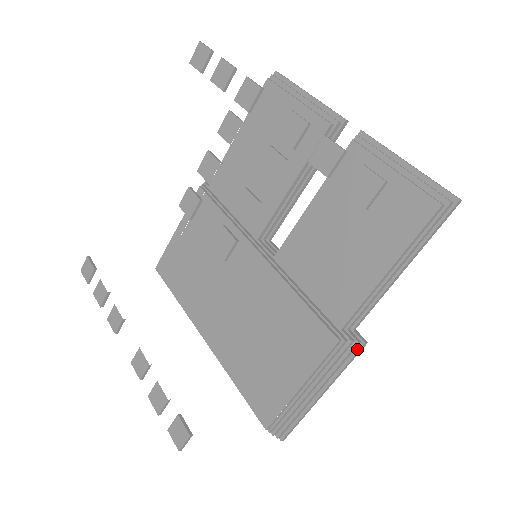
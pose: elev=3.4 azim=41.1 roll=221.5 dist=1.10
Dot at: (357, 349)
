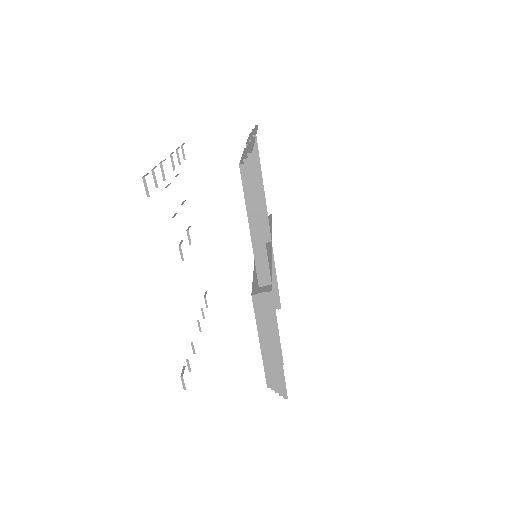
Dot at: (268, 299)
